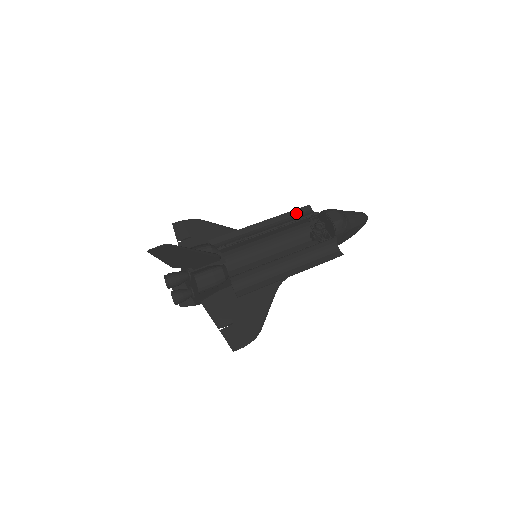
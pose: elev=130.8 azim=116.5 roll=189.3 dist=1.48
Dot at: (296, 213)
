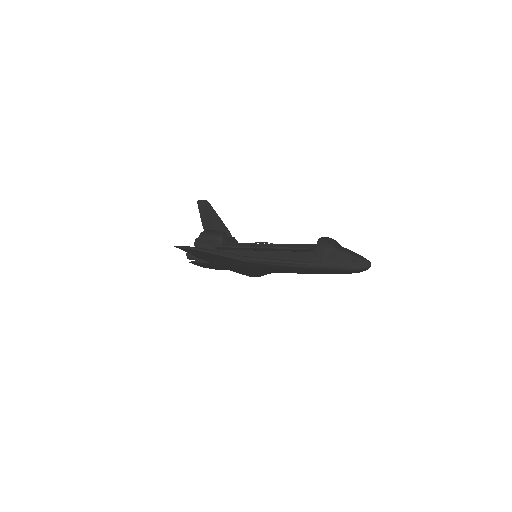
Dot at: occluded
